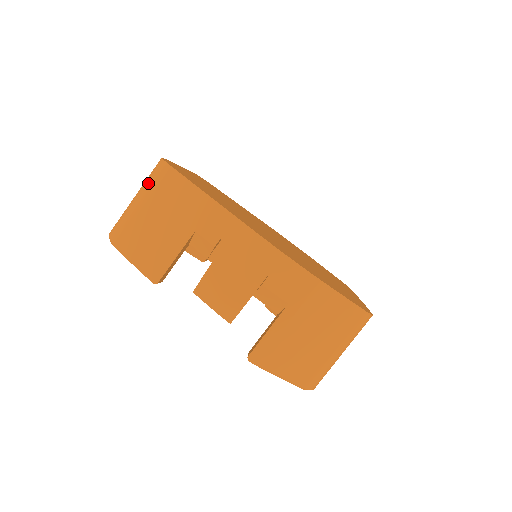
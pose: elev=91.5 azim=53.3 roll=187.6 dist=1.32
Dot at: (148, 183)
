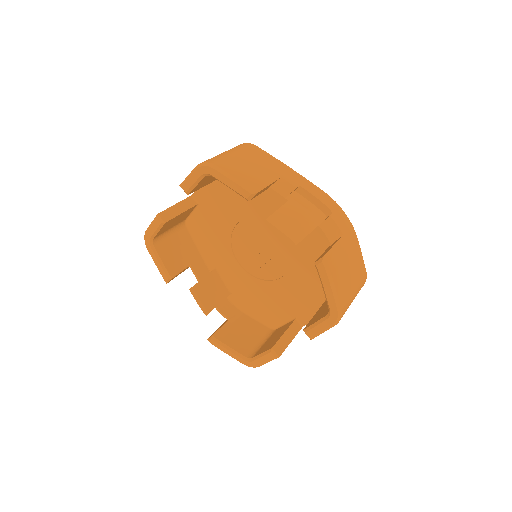
Dot at: (238, 148)
